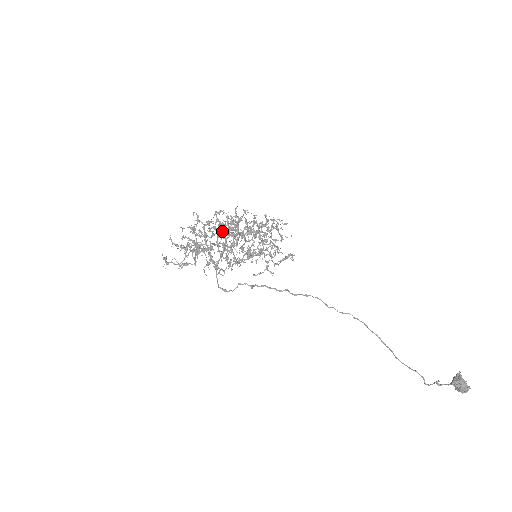
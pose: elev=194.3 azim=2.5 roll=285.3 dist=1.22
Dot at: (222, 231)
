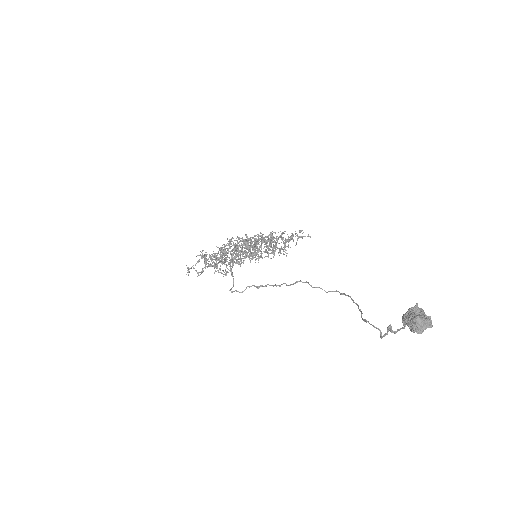
Dot at: (241, 247)
